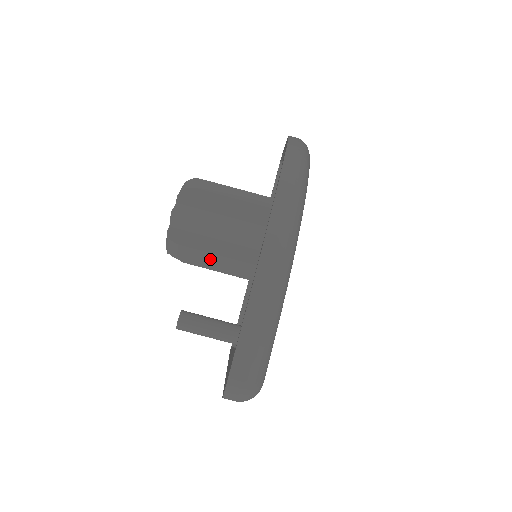
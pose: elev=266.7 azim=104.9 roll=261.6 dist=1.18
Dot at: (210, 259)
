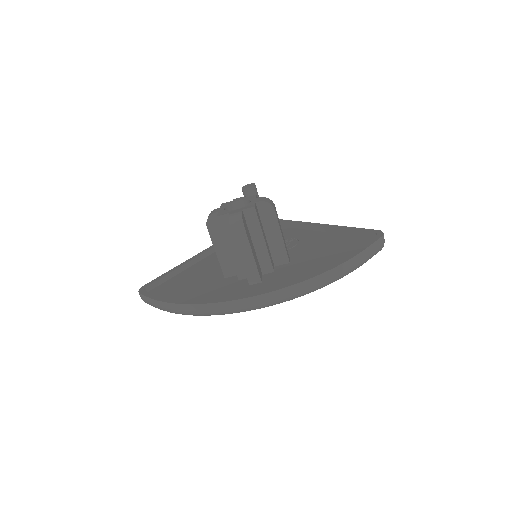
Dot at: occluded
